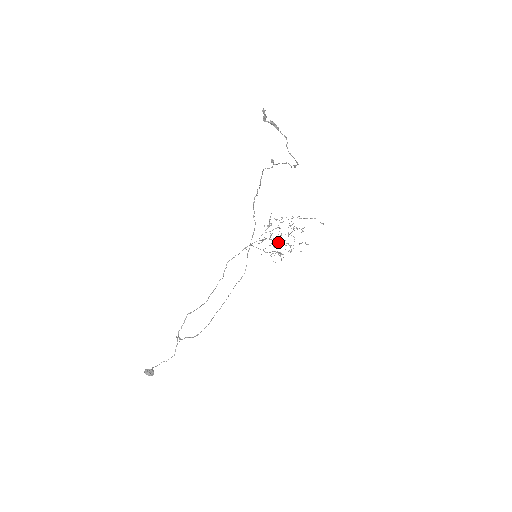
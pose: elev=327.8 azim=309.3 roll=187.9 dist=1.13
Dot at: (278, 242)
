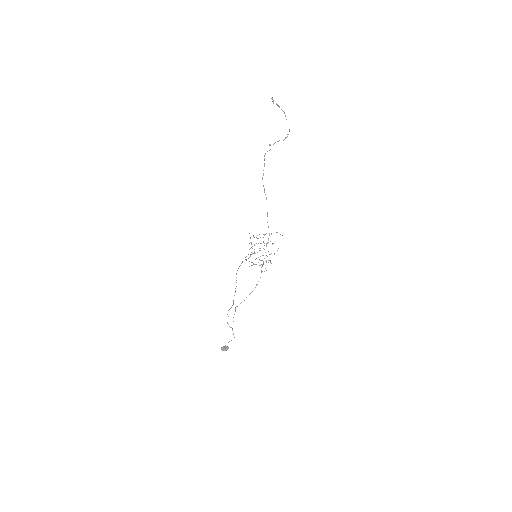
Dot at: occluded
